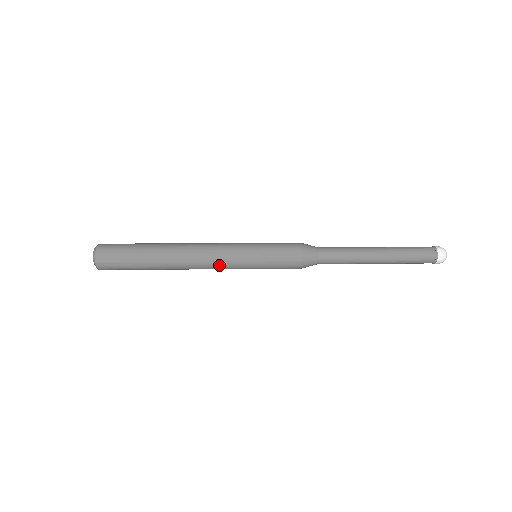
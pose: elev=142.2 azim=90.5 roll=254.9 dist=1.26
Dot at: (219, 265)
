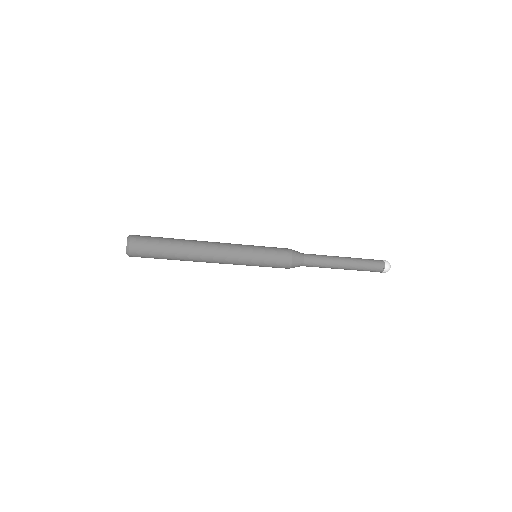
Dot at: (230, 249)
